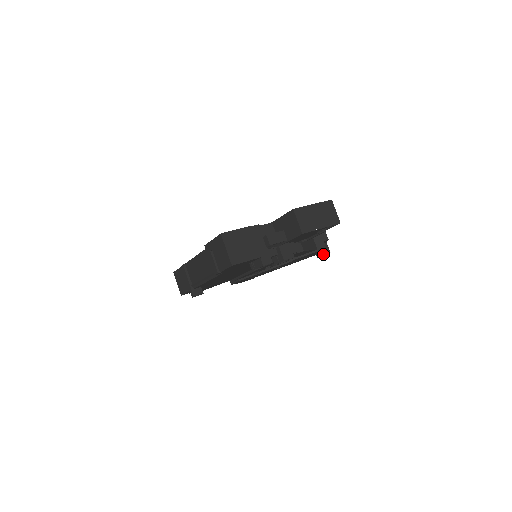
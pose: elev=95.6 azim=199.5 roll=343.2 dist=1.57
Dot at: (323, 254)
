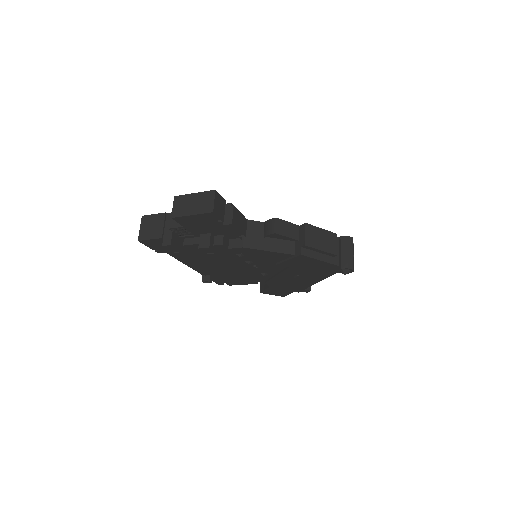
Dot at: (338, 268)
